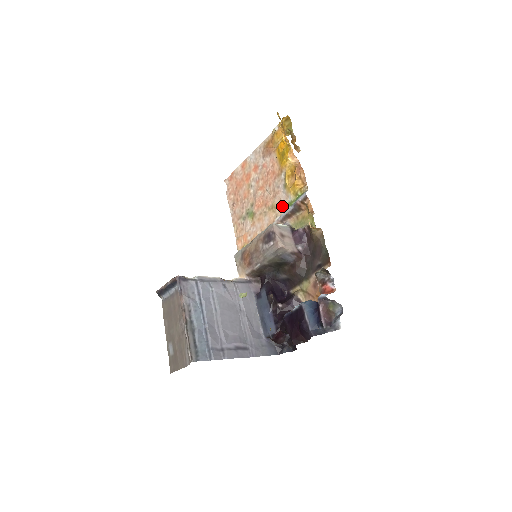
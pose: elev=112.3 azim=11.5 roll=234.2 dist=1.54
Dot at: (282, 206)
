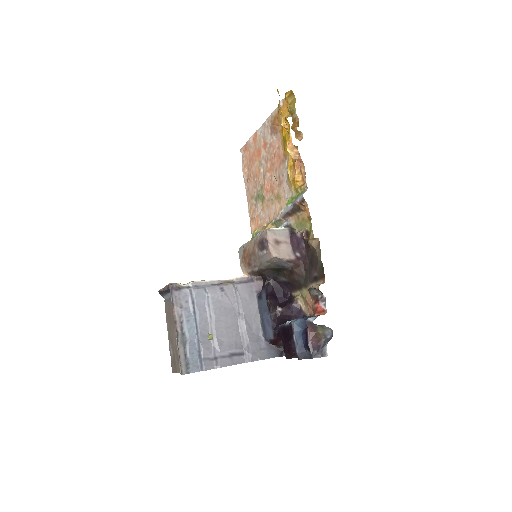
Dot at: (285, 199)
